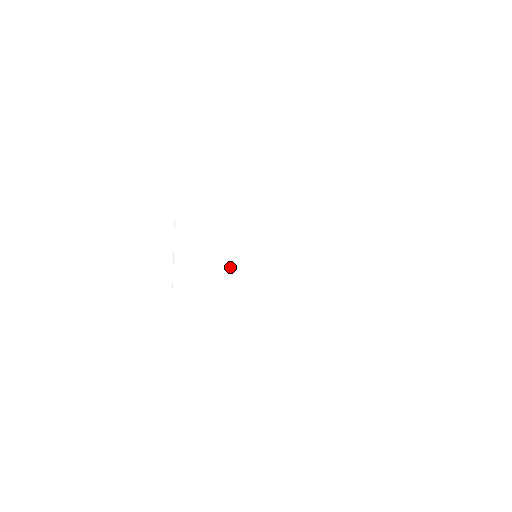
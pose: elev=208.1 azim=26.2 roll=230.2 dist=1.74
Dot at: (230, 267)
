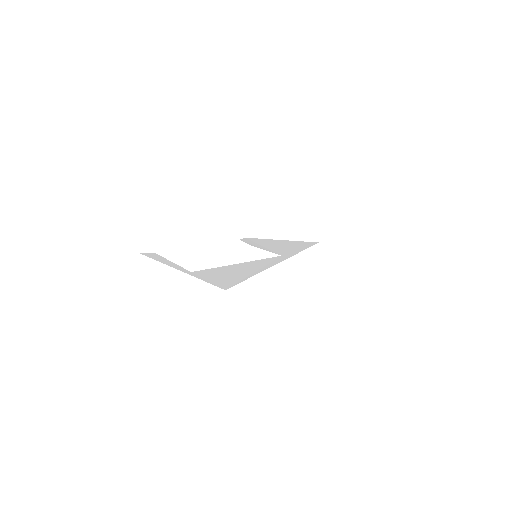
Dot at: (244, 264)
